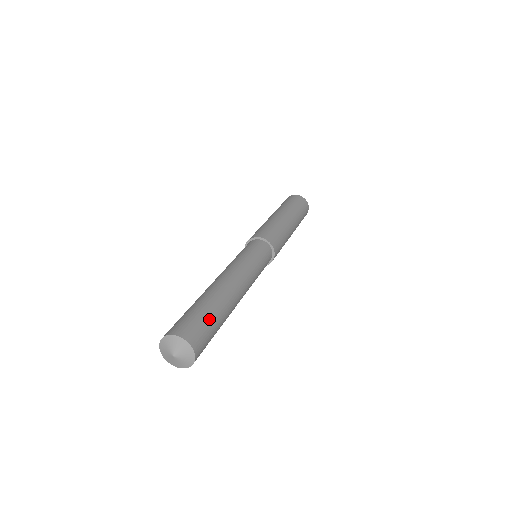
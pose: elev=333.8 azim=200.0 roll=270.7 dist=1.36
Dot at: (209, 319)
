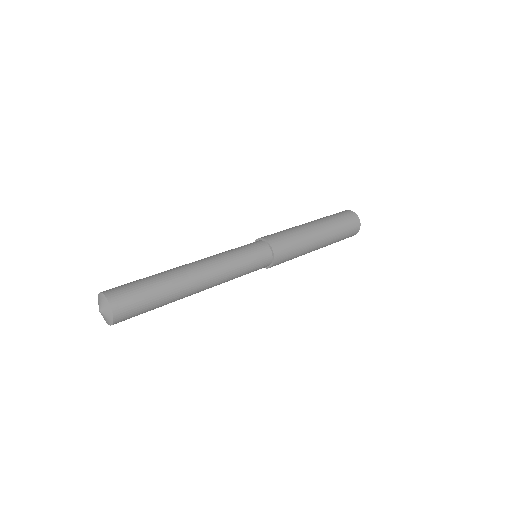
Dot at: (149, 306)
